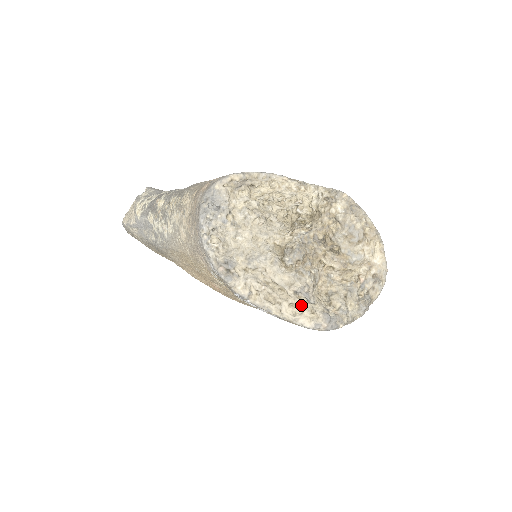
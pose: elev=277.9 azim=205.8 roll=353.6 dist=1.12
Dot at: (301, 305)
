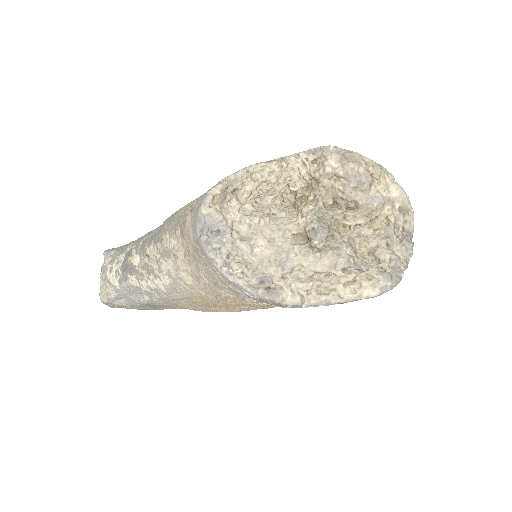
Dot at: (355, 279)
